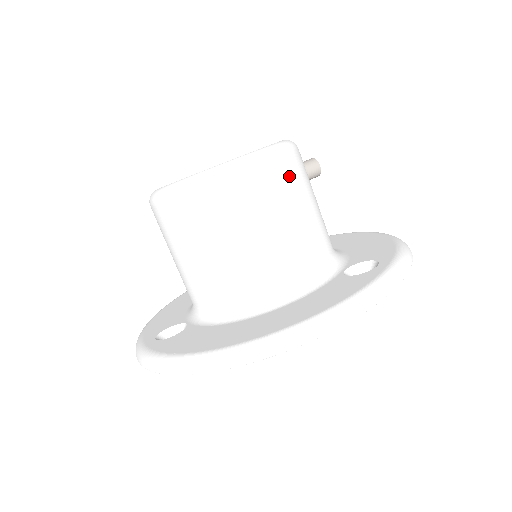
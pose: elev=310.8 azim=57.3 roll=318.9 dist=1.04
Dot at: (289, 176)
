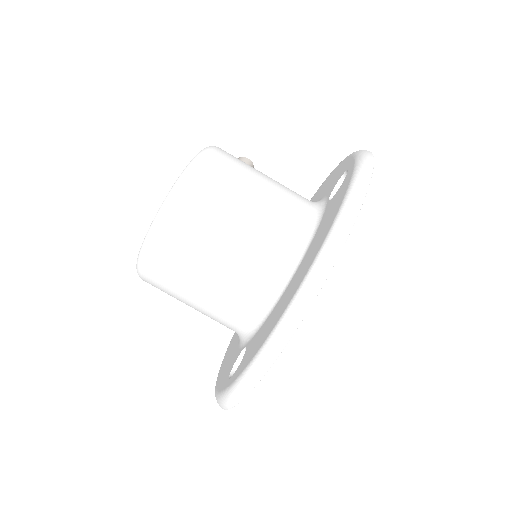
Dot at: (228, 163)
